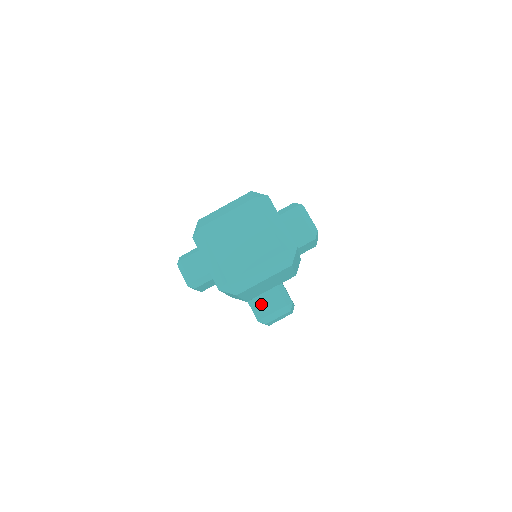
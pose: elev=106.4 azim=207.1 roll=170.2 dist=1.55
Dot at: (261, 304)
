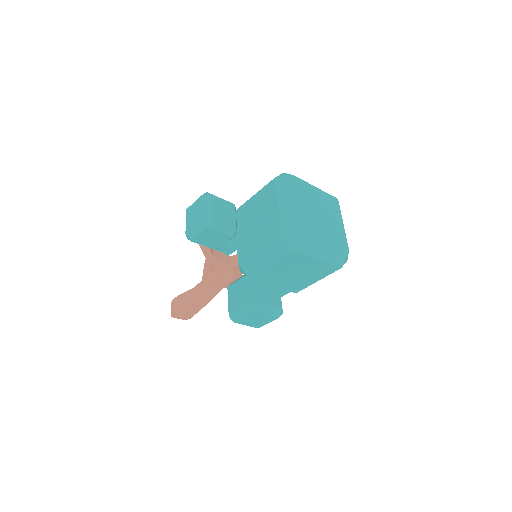
Dot at: (262, 290)
